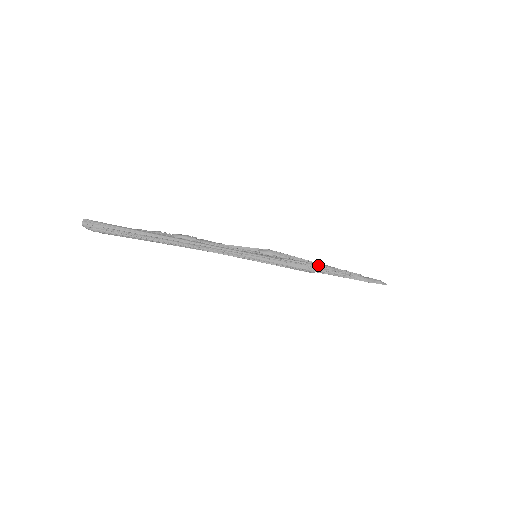
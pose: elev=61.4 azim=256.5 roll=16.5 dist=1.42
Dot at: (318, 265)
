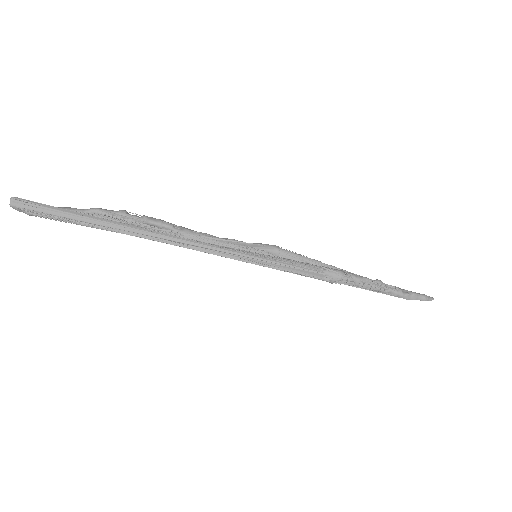
Dot at: (341, 275)
